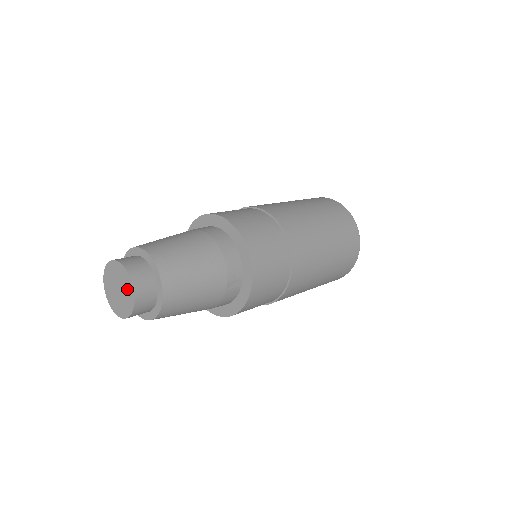
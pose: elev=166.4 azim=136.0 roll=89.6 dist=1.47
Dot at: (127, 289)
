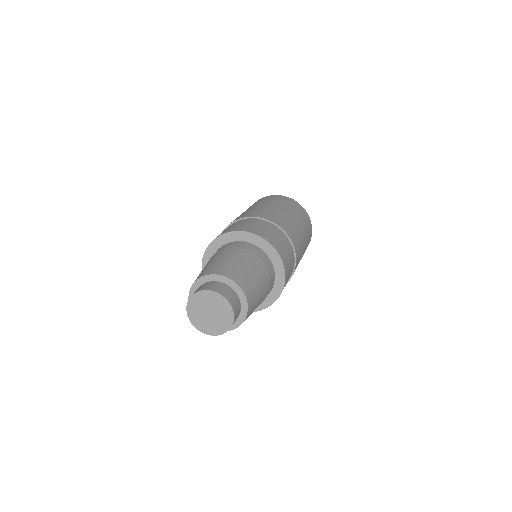
Dot at: (224, 321)
